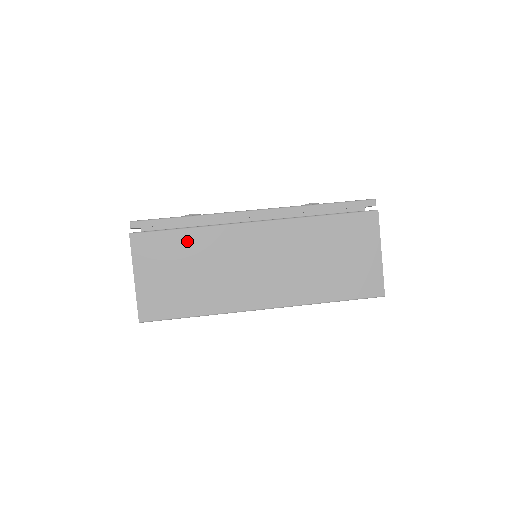
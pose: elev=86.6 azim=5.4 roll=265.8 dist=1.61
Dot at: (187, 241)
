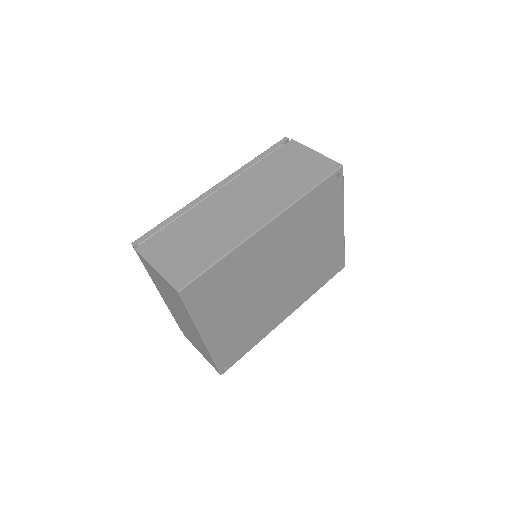
Dot at: (180, 226)
